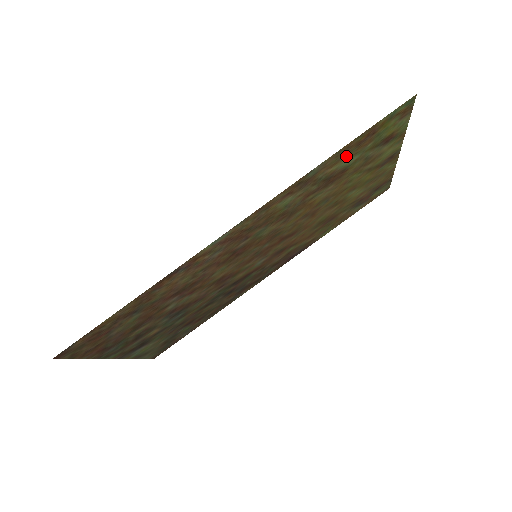
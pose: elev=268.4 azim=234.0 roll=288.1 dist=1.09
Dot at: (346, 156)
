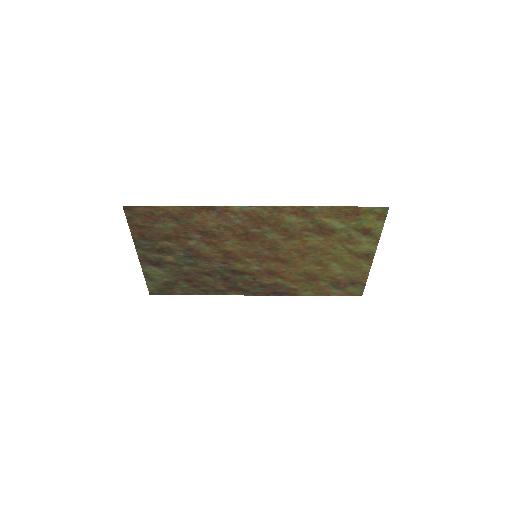
Dot at: (337, 218)
